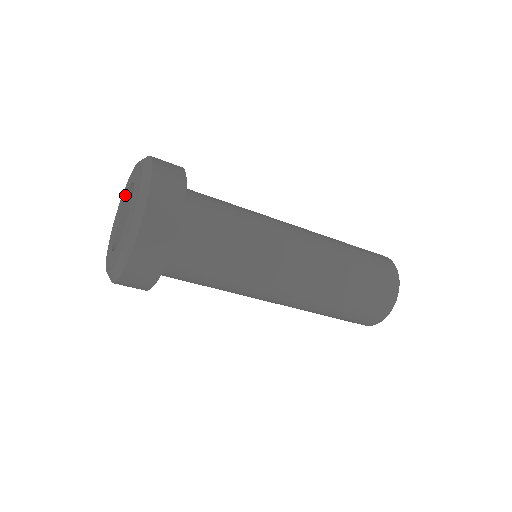
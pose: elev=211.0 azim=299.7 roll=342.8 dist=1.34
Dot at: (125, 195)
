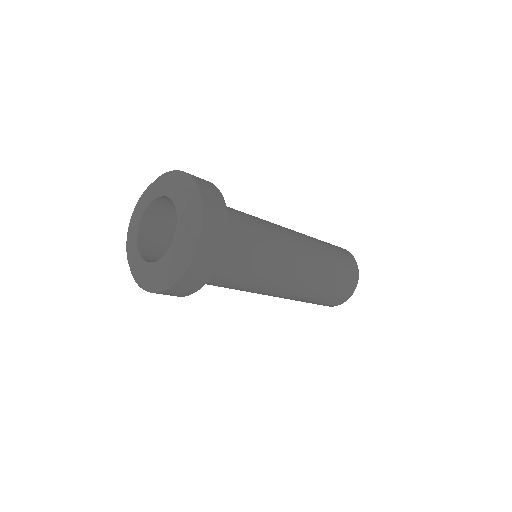
Dot at: (138, 226)
